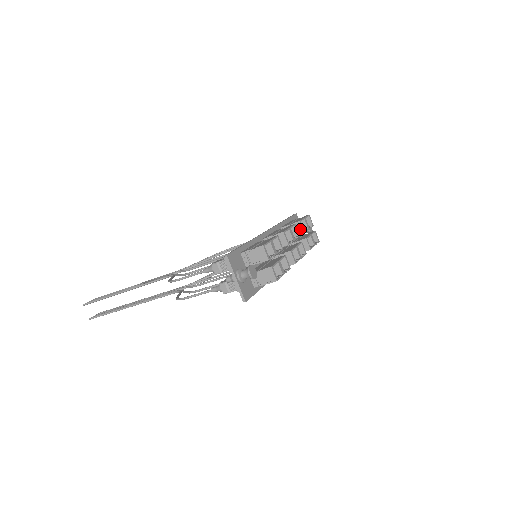
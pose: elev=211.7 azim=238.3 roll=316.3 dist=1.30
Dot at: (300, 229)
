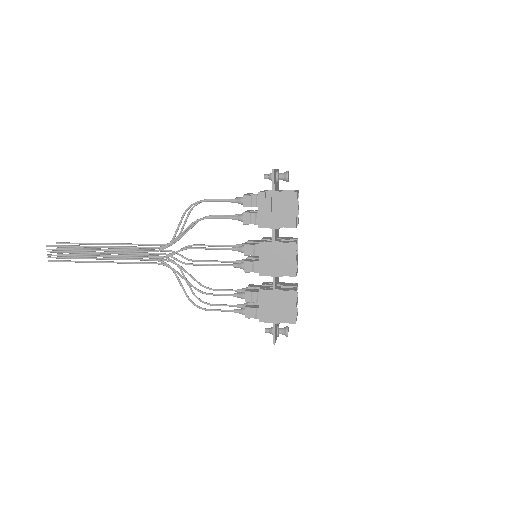
Dot at: occluded
